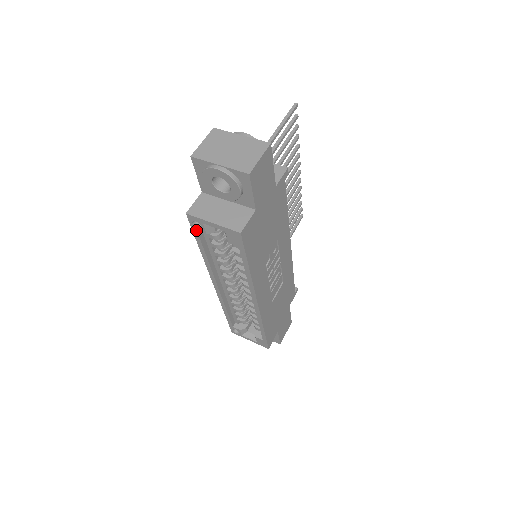
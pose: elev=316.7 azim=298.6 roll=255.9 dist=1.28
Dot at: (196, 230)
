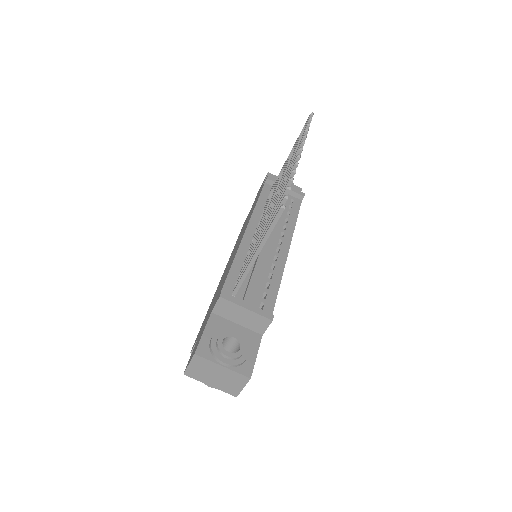
Dot at: occluded
